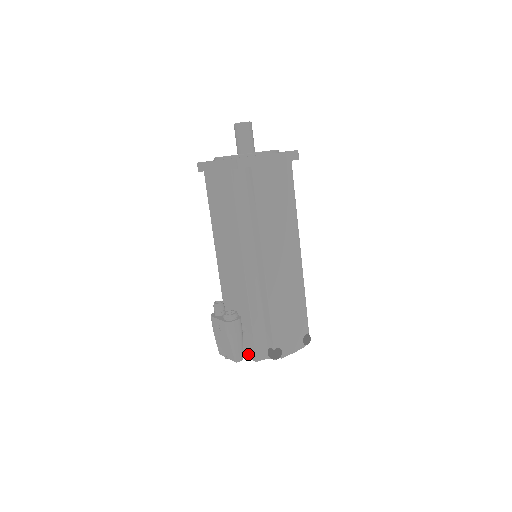
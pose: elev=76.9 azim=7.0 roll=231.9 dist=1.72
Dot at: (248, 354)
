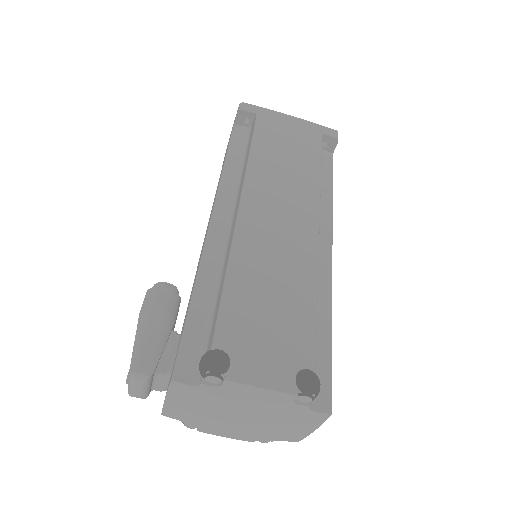
Dot at: occluded
